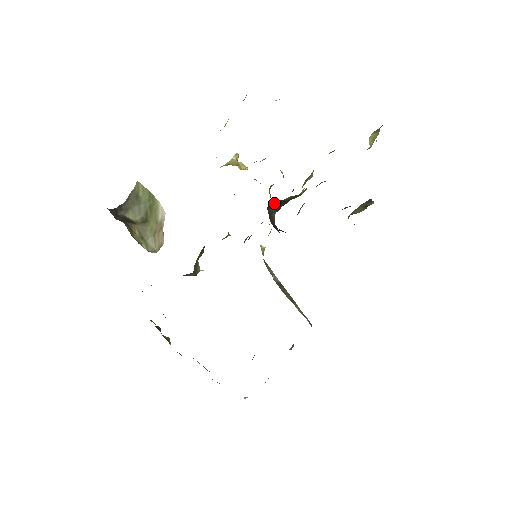
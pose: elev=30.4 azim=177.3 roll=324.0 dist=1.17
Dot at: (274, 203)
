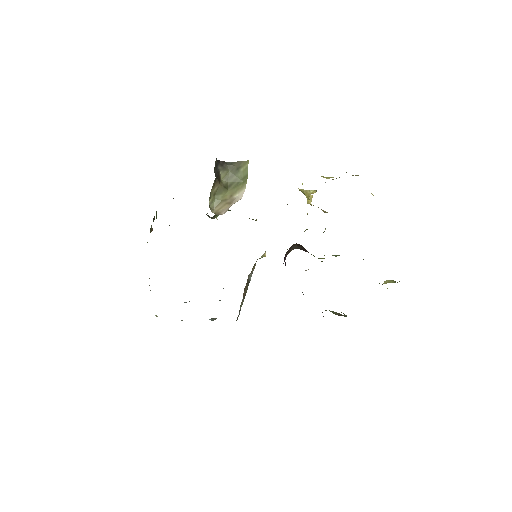
Dot at: (300, 245)
